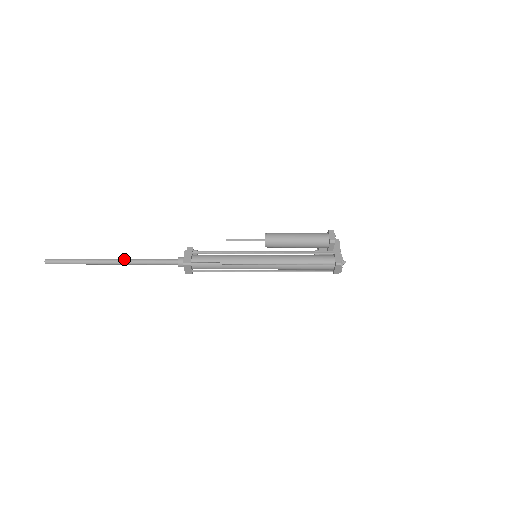
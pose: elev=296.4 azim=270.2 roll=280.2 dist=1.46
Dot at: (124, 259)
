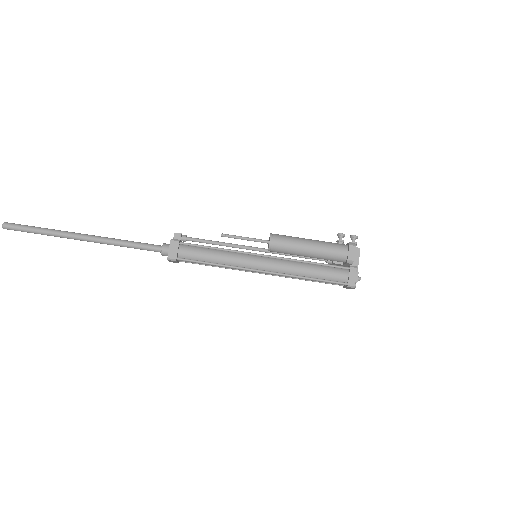
Dot at: (98, 238)
